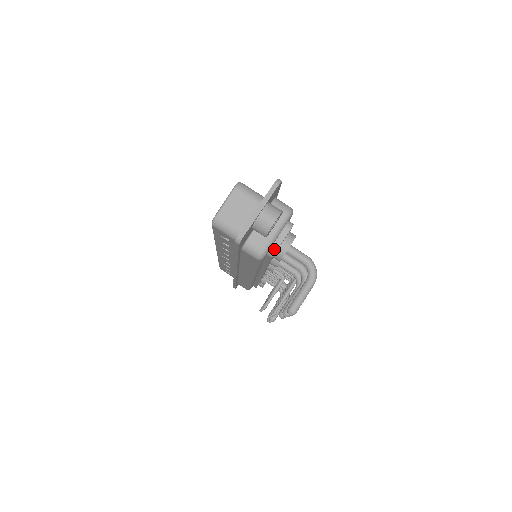
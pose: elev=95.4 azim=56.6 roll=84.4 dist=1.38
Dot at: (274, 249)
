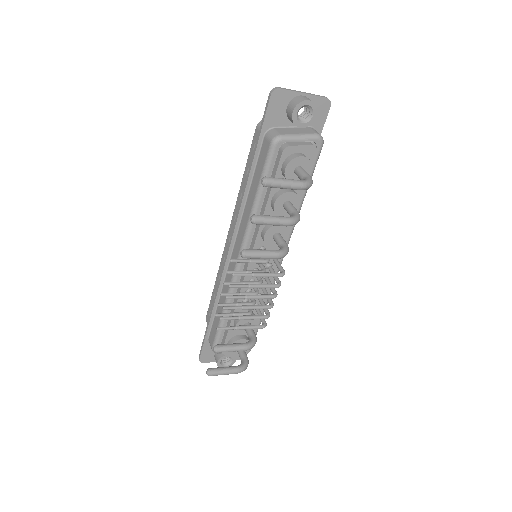
Dot at: (289, 145)
